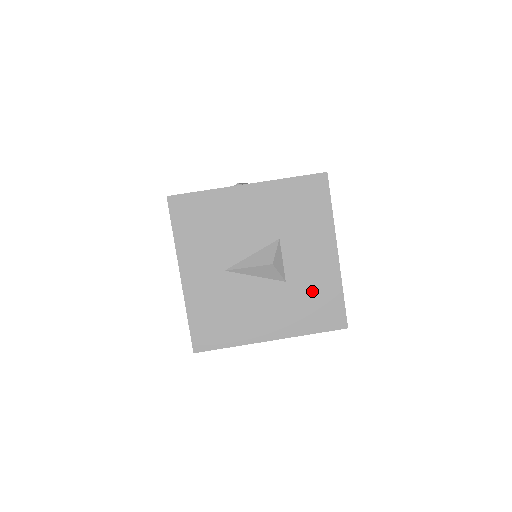
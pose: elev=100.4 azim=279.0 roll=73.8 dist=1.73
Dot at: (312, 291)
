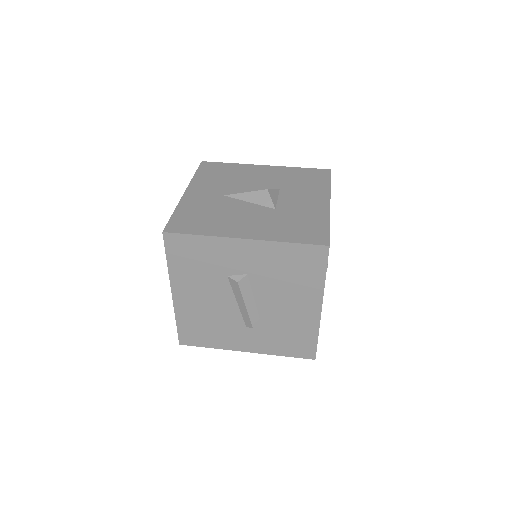
Dot at: (299, 218)
